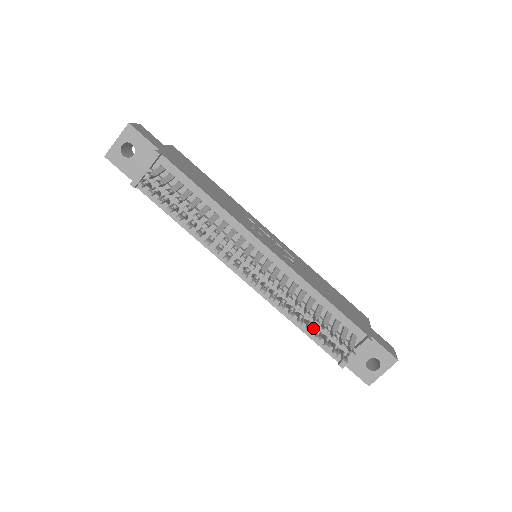
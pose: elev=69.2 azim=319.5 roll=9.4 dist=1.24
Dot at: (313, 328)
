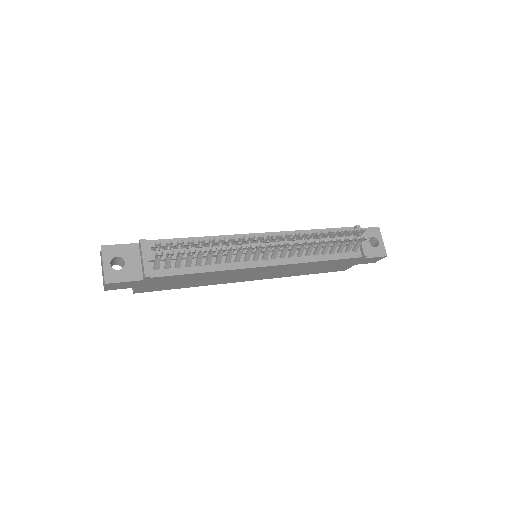
Dot at: (332, 248)
